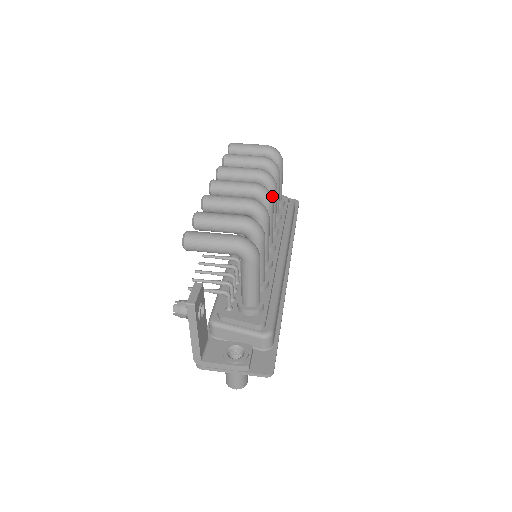
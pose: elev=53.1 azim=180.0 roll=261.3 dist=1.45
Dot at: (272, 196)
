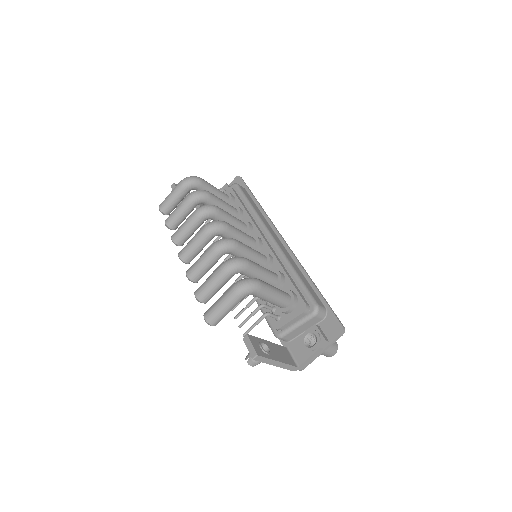
Dot at: (222, 221)
